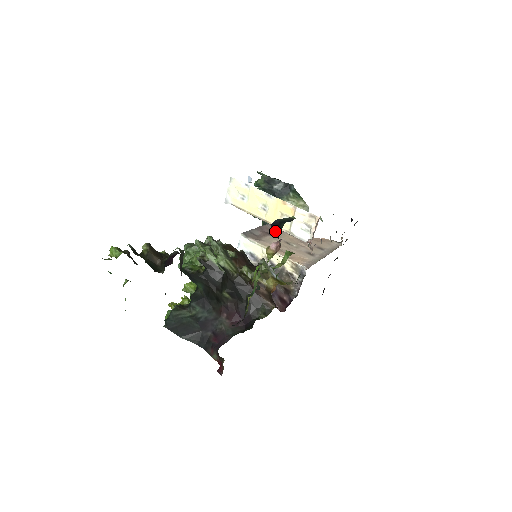
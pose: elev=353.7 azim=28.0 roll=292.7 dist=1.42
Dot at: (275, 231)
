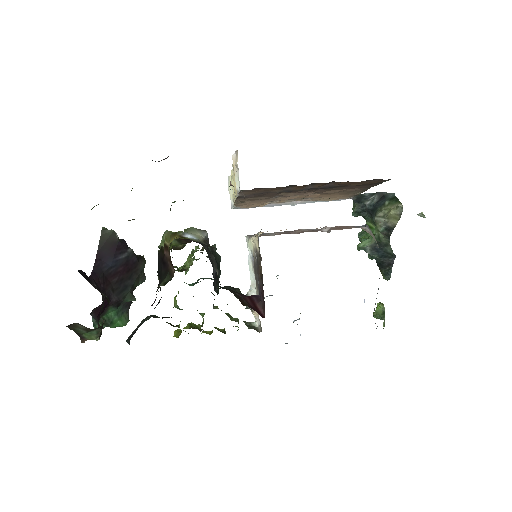
Dot at: occluded
